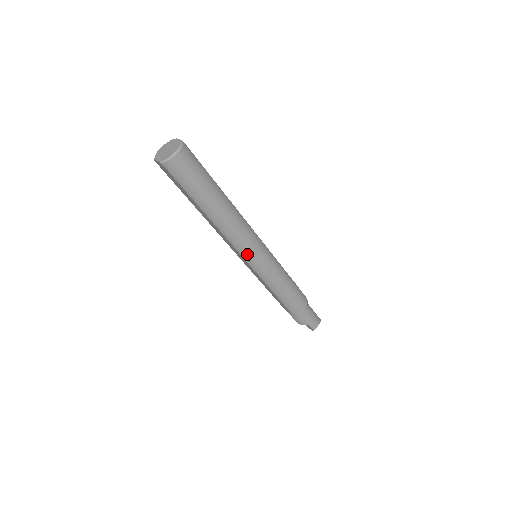
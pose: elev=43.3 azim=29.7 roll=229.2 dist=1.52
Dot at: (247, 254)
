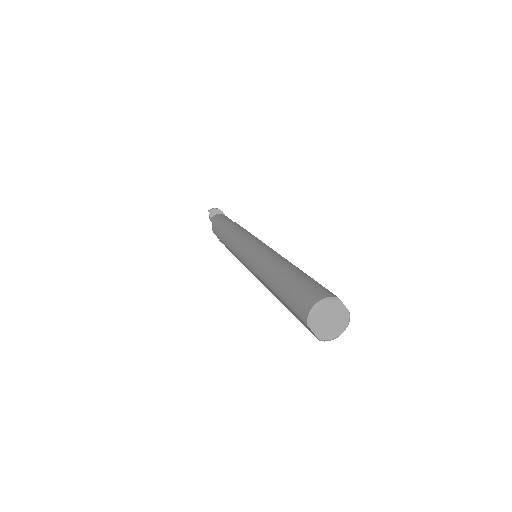
Dot at: occluded
